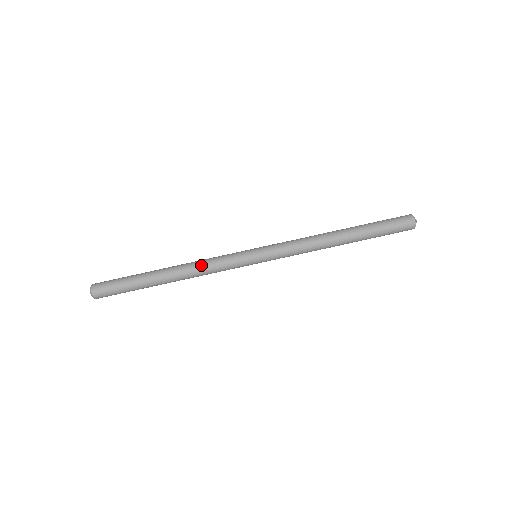
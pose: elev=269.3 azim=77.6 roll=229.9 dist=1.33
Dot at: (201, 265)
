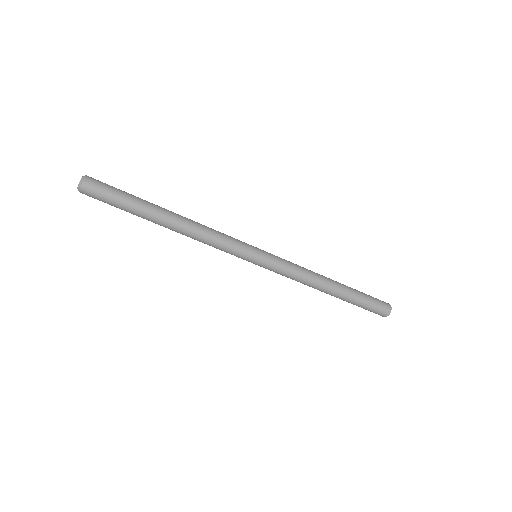
Dot at: (206, 234)
